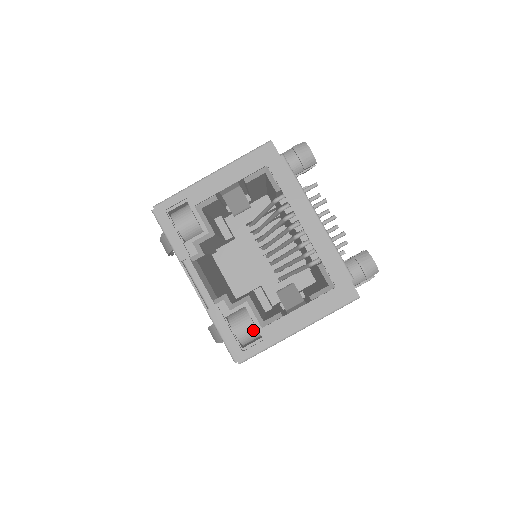
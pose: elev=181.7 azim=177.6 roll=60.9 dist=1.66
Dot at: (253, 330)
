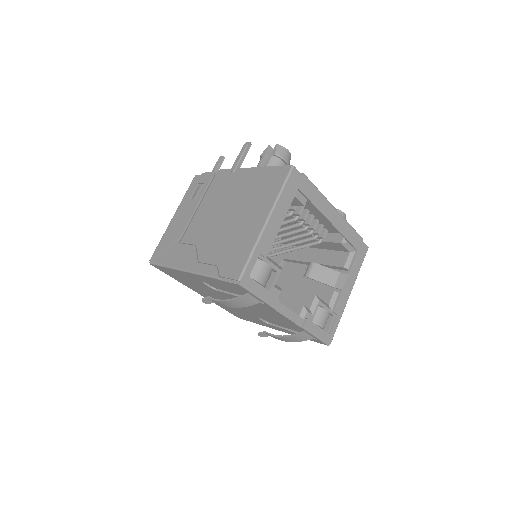
Dot at: occluded
